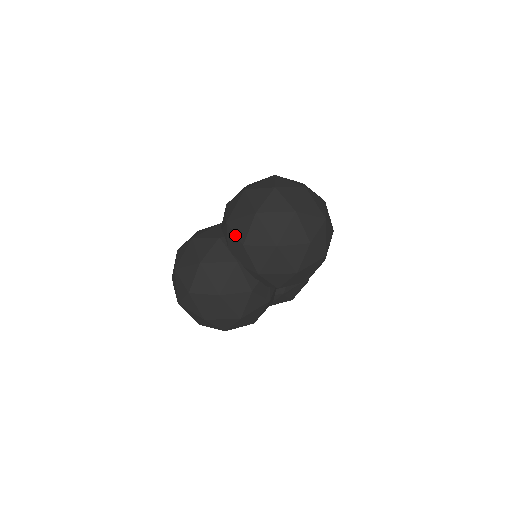
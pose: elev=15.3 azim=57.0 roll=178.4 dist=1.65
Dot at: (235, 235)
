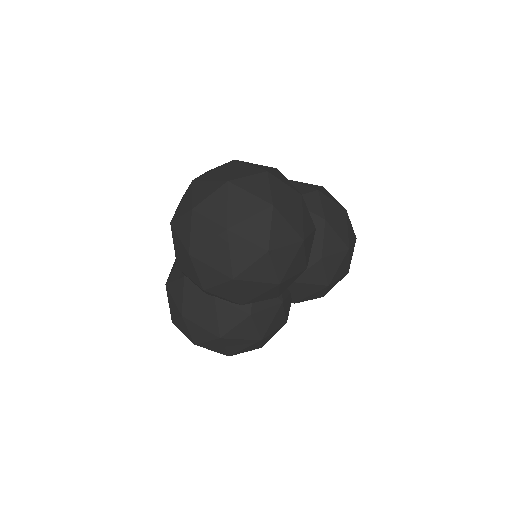
Dot at: (304, 185)
